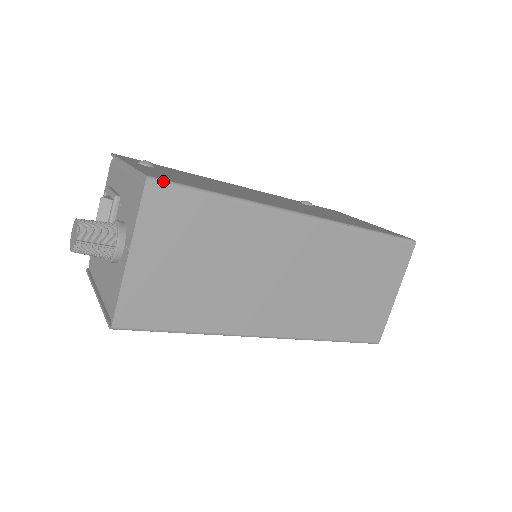
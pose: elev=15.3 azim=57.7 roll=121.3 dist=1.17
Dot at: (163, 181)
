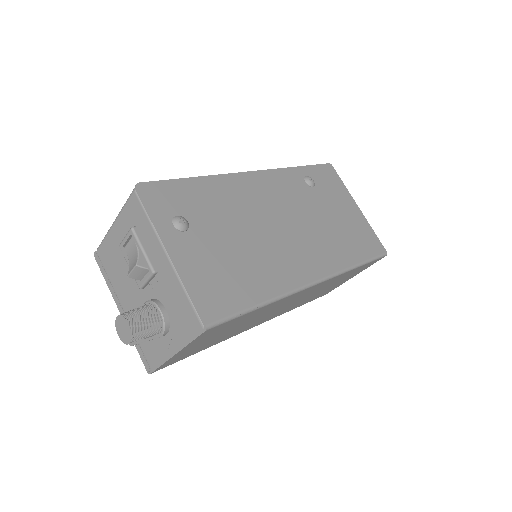
Dot at: (218, 323)
